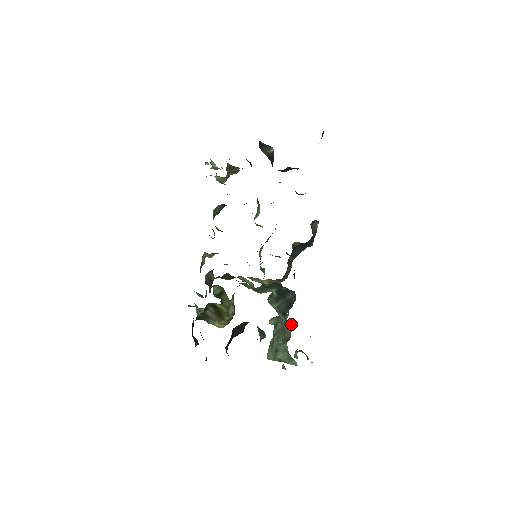
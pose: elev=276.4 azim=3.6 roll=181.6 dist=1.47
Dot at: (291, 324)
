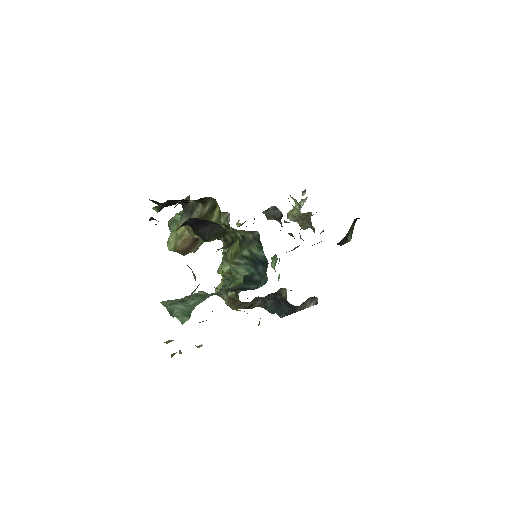
Dot at: (242, 282)
